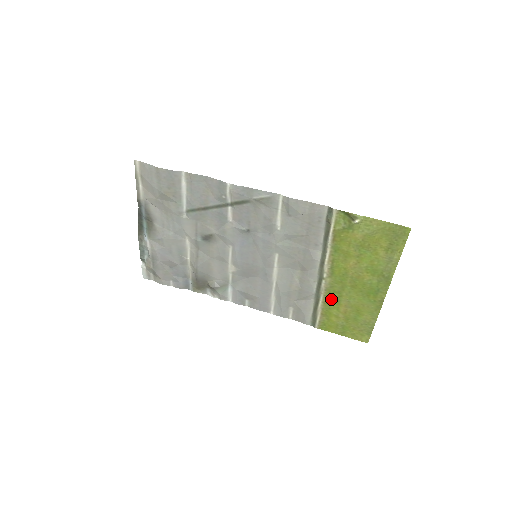
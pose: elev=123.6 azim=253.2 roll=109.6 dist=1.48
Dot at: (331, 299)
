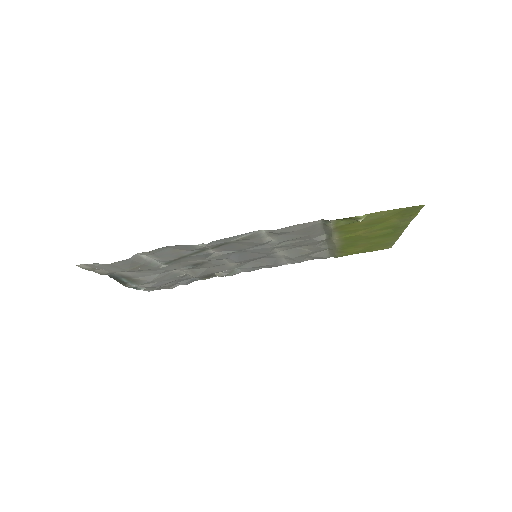
Dot at: (346, 247)
